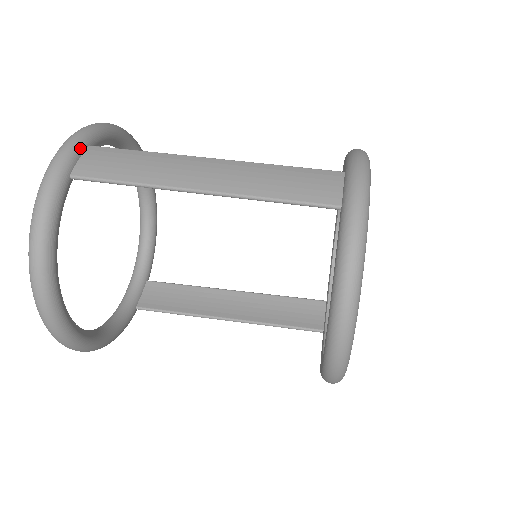
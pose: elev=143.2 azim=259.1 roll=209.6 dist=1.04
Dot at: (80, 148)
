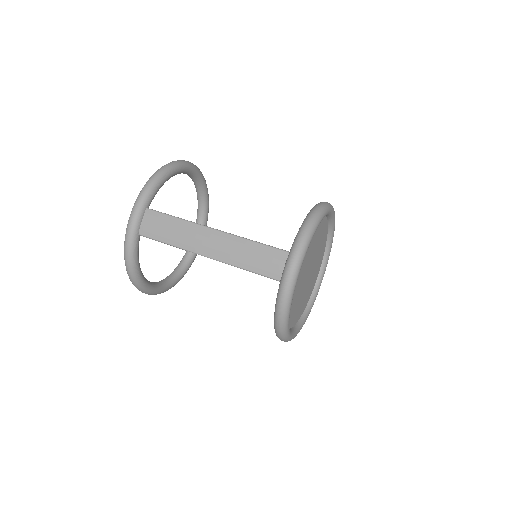
Dot at: (141, 214)
